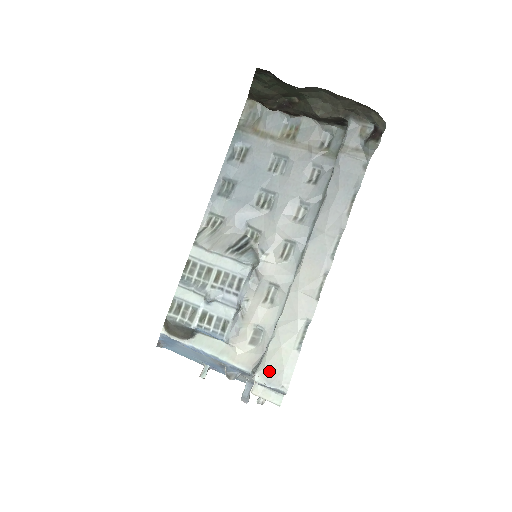
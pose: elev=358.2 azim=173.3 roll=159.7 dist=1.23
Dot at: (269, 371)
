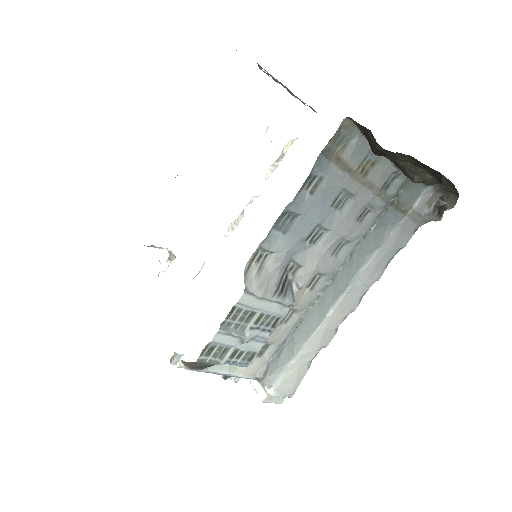
Dot at: (283, 387)
